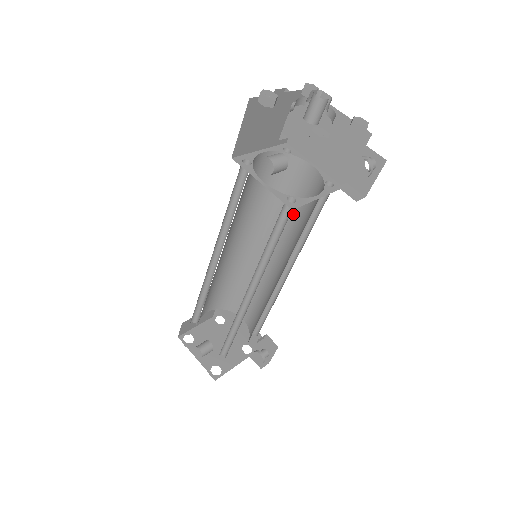
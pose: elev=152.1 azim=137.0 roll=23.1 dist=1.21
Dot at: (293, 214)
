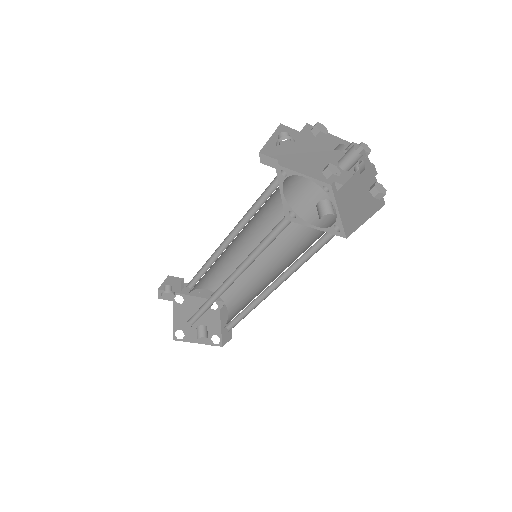
Dot at: (278, 211)
